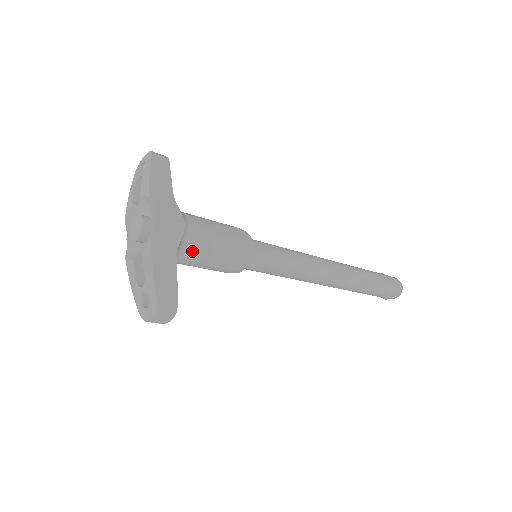
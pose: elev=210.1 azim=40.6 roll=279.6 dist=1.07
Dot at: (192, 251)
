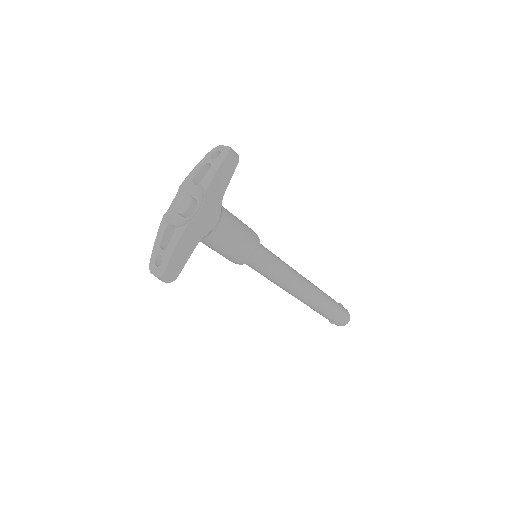
Dot at: (211, 241)
